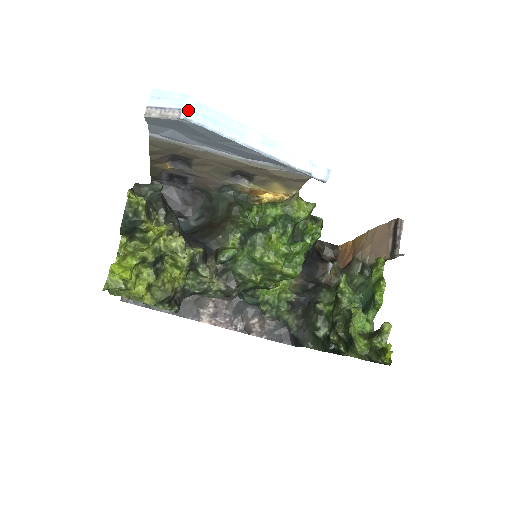
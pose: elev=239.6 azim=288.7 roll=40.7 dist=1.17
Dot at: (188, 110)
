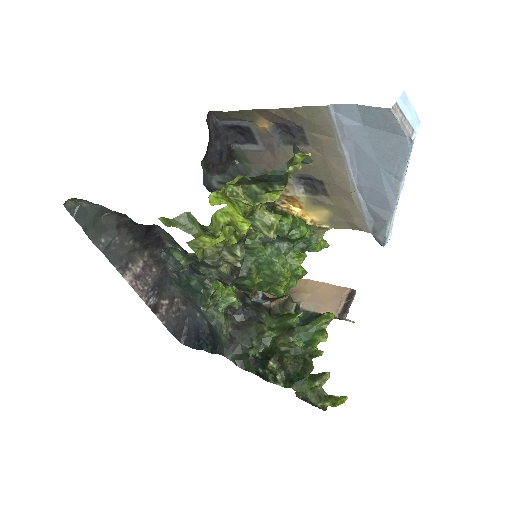
Dot at: occluded
